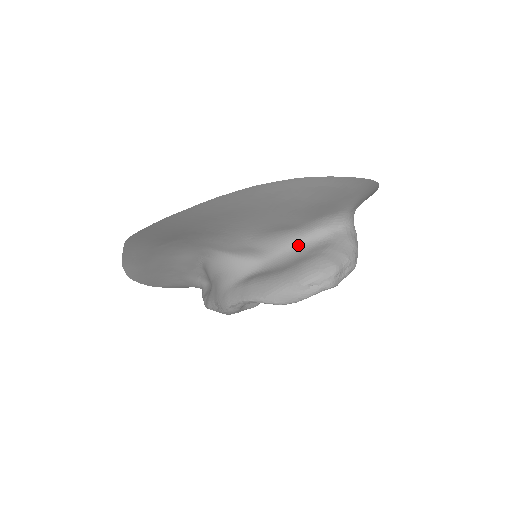
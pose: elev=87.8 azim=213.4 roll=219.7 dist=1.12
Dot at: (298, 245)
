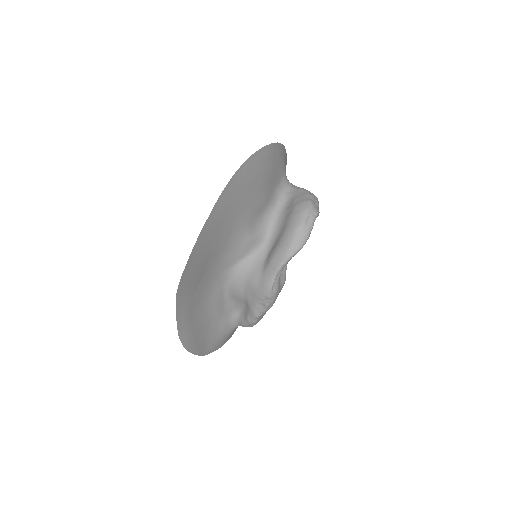
Dot at: (277, 216)
